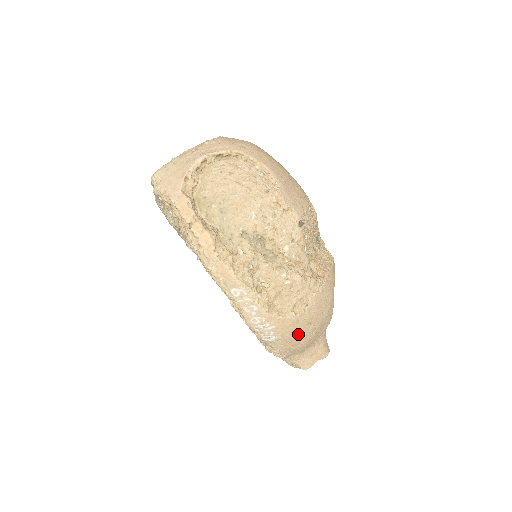
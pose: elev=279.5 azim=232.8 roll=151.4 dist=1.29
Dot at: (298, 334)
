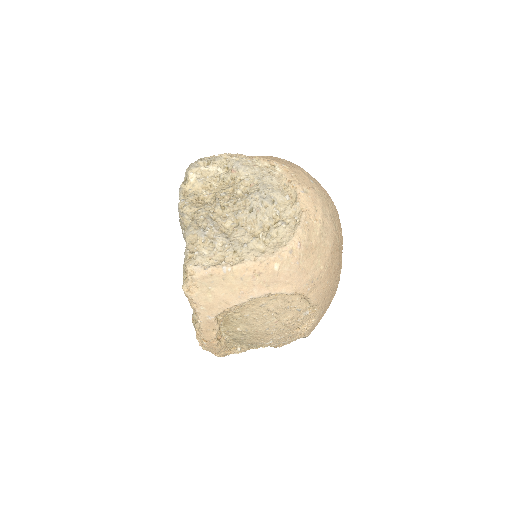
Dot at: occluded
